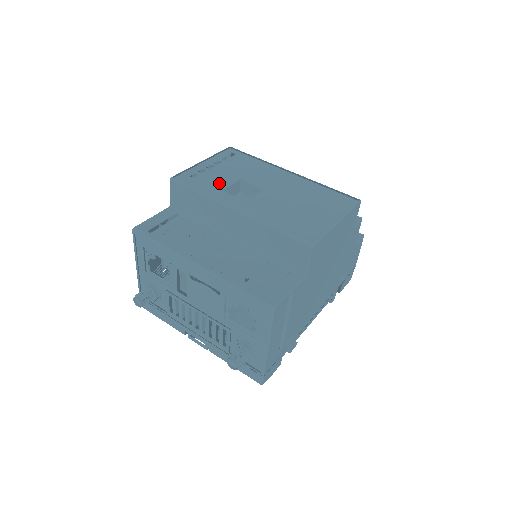
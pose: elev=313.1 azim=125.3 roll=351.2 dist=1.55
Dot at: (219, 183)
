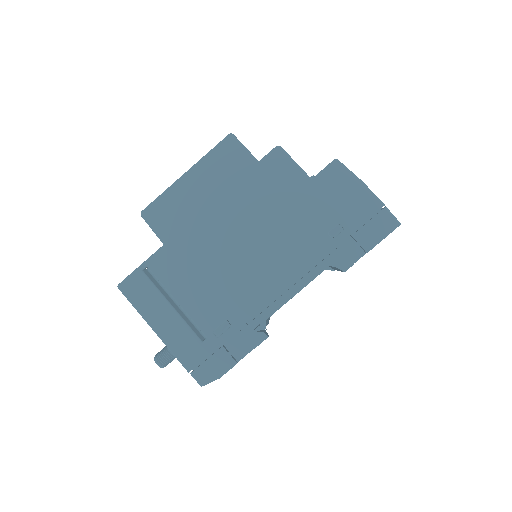
Dot at: occluded
